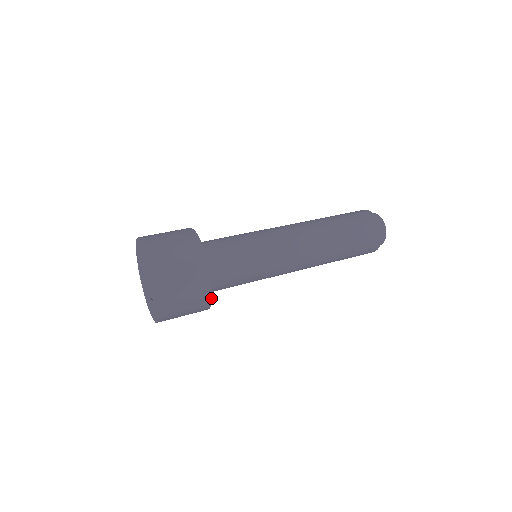
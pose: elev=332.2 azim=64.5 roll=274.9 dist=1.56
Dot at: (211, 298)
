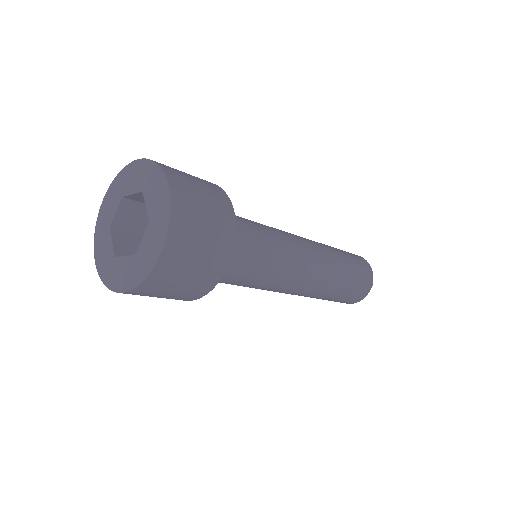
Dot at: (233, 214)
